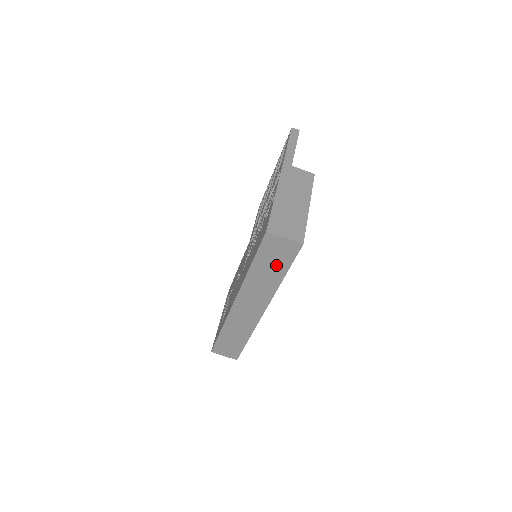
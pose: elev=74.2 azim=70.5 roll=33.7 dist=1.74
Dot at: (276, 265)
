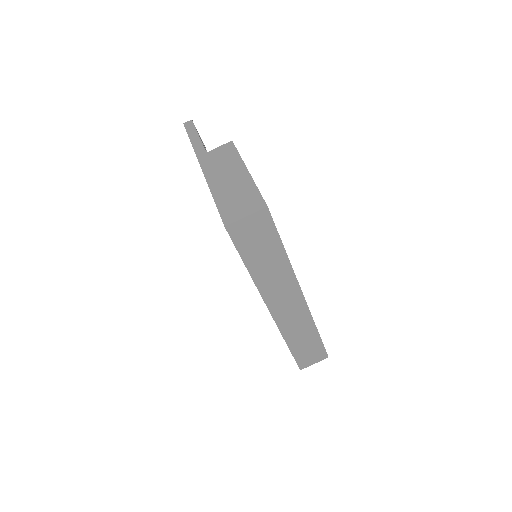
Dot at: (267, 247)
